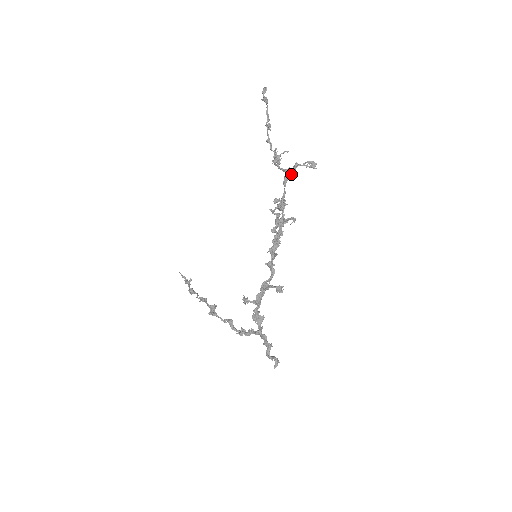
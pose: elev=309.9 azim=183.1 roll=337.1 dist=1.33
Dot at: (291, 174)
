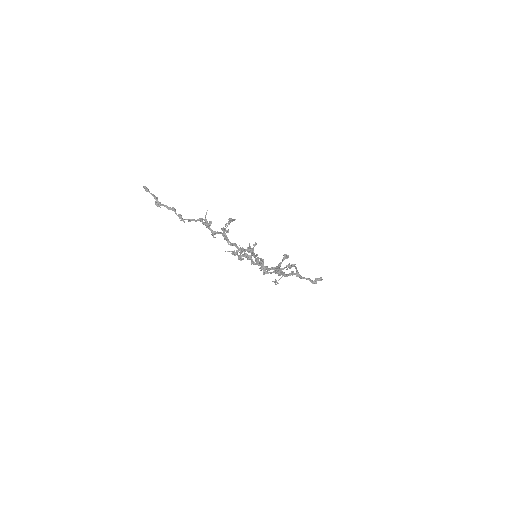
Dot at: (226, 236)
